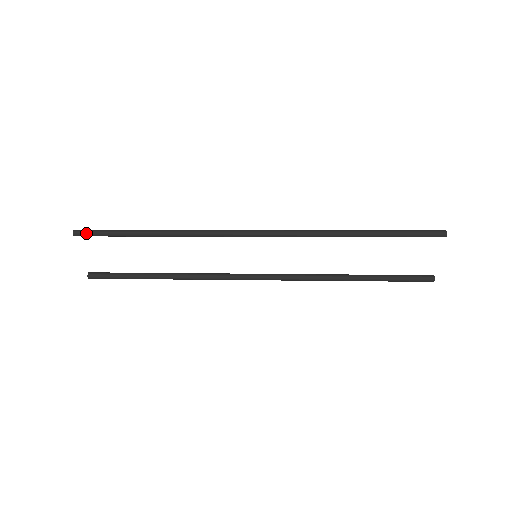
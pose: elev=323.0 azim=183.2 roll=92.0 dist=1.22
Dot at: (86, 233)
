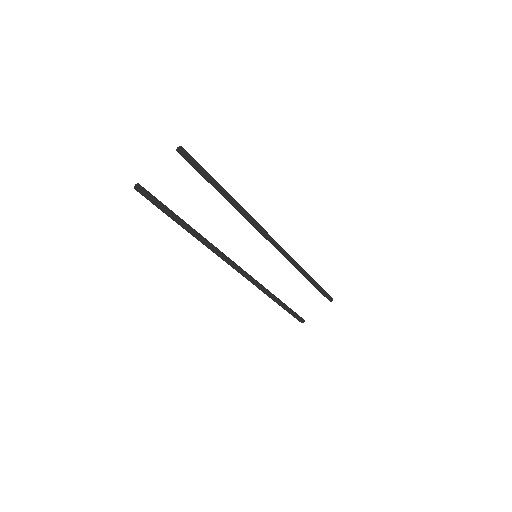
Dot at: (190, 158)
